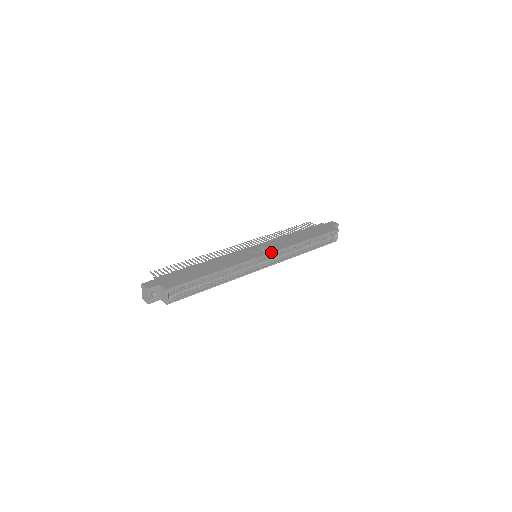
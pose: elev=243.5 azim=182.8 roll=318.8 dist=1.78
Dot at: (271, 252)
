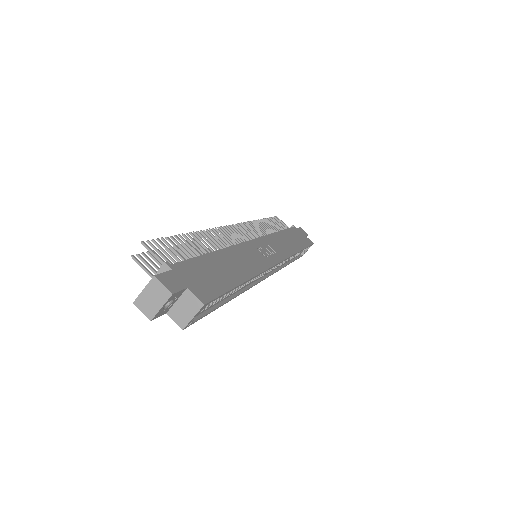
Dot at: (282, 260)
